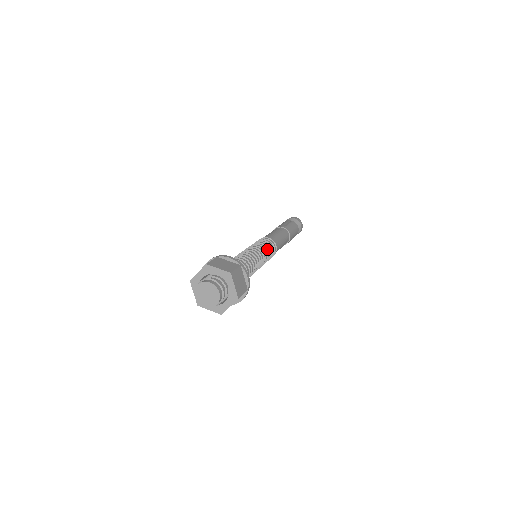
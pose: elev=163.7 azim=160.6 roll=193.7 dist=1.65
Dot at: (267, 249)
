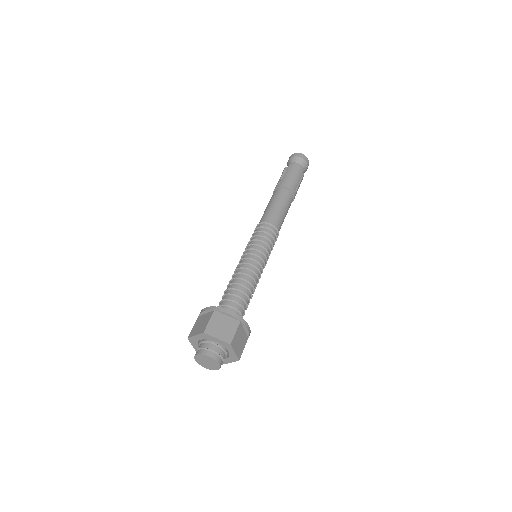
Dot at: occluded
